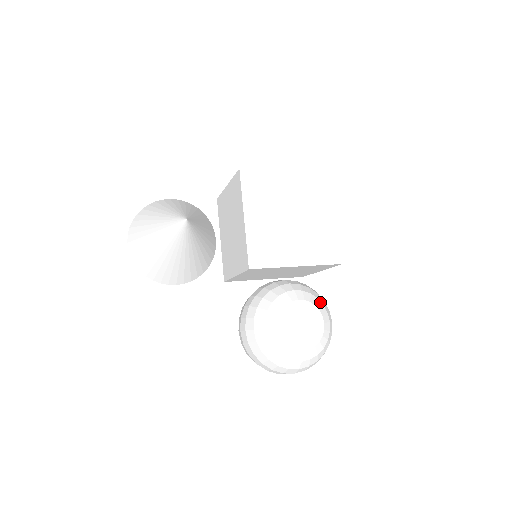
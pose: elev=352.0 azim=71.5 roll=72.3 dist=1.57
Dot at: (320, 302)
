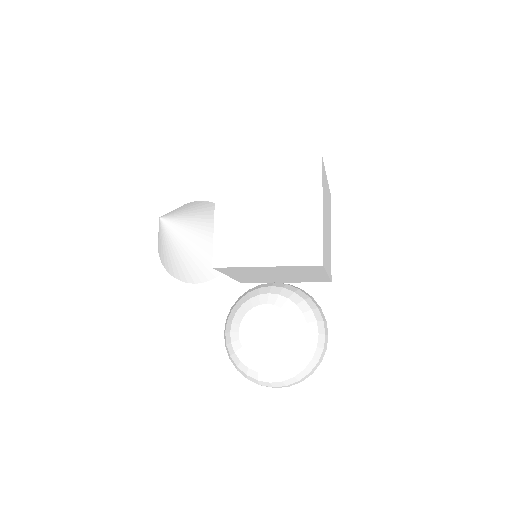
Dot at: (298, 309)
